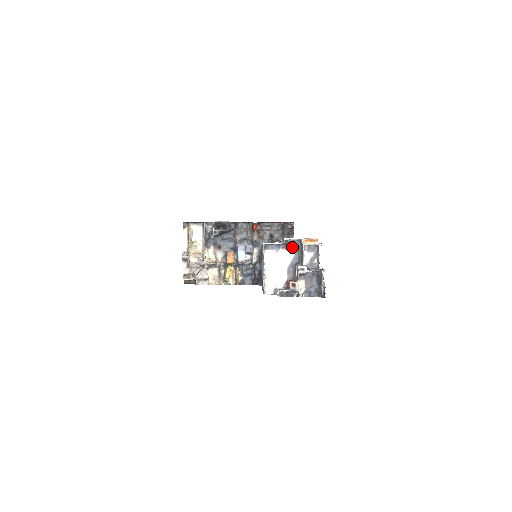
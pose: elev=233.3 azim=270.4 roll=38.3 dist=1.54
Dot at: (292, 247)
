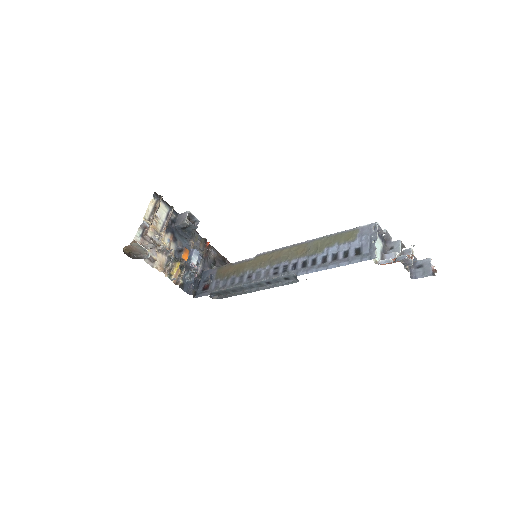
Dot at: (382, 240)
